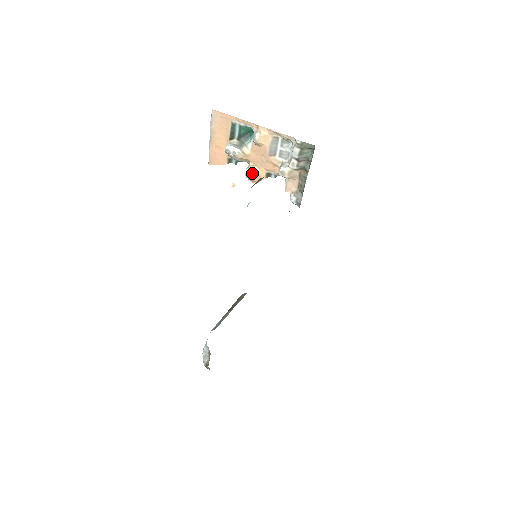
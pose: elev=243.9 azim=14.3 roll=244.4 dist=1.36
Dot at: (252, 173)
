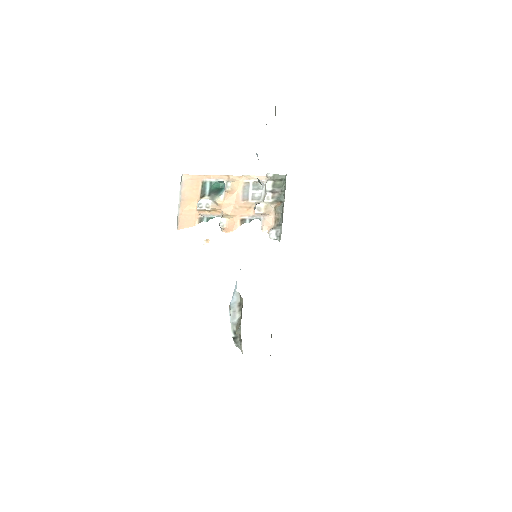
Dot at: (227, 220)
